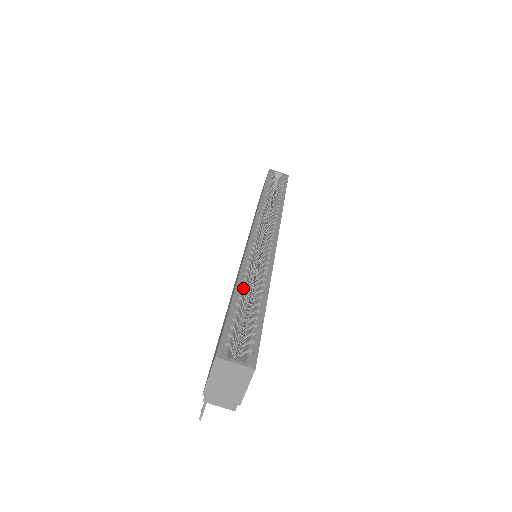
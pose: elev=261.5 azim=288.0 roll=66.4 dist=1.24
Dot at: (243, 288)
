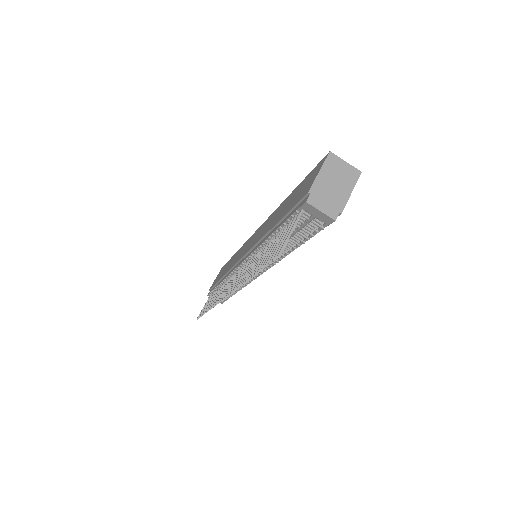
Dot at: occluded
